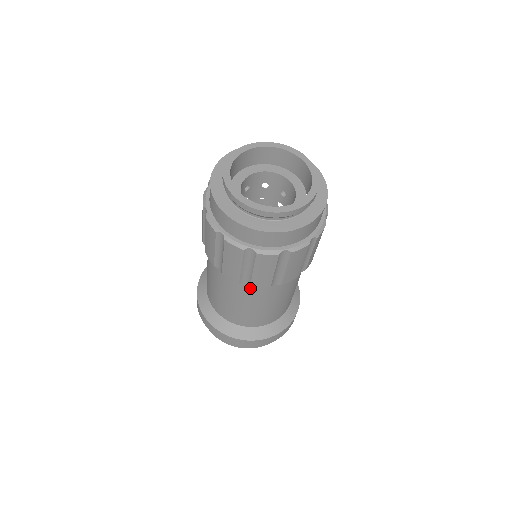
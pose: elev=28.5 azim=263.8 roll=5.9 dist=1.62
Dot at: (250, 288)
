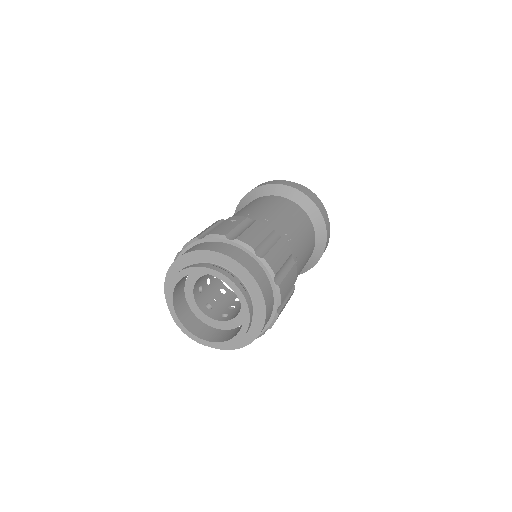
Dot at: occluded
